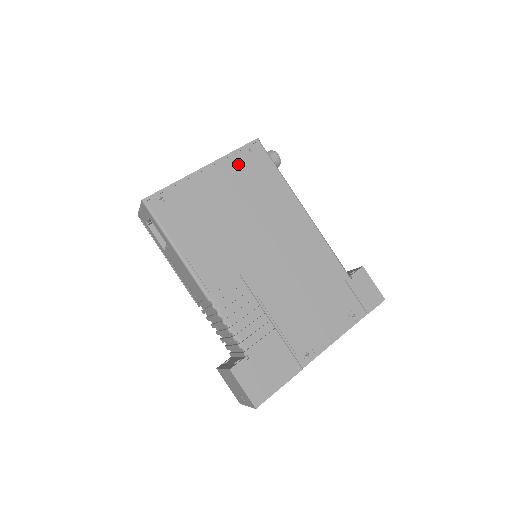
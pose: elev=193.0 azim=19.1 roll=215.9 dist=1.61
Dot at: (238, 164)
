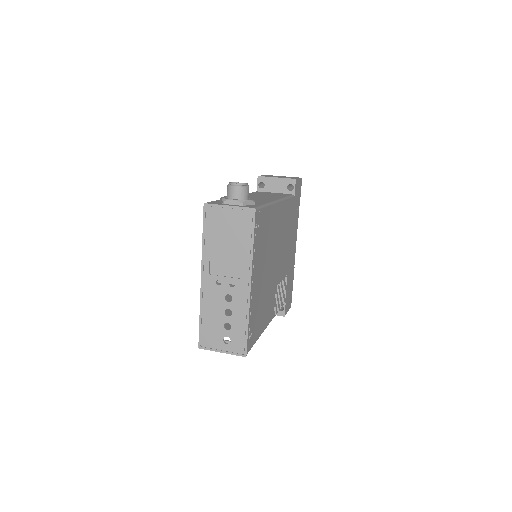
Dot at: (257, 247)
